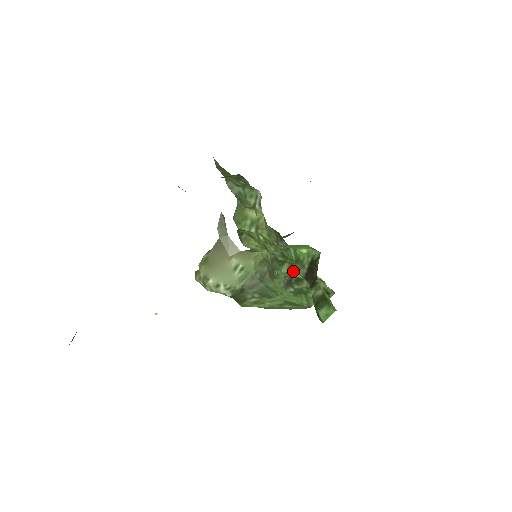
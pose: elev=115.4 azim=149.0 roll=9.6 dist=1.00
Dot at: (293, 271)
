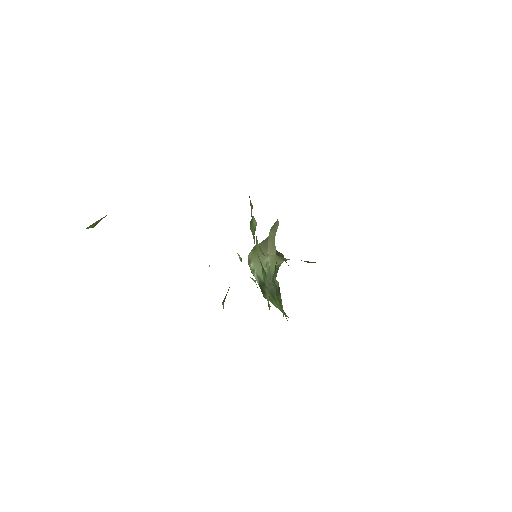
Dot at: (266, 279)
